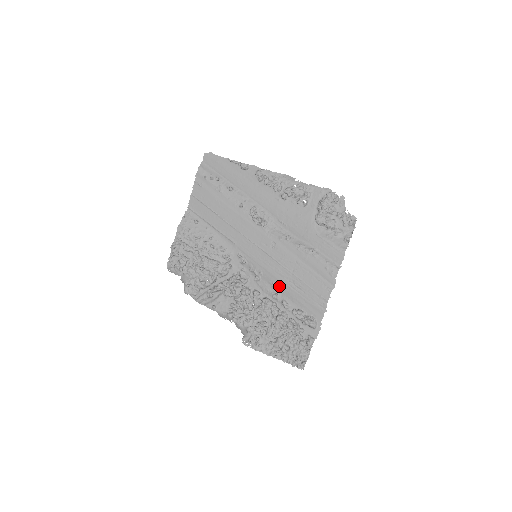
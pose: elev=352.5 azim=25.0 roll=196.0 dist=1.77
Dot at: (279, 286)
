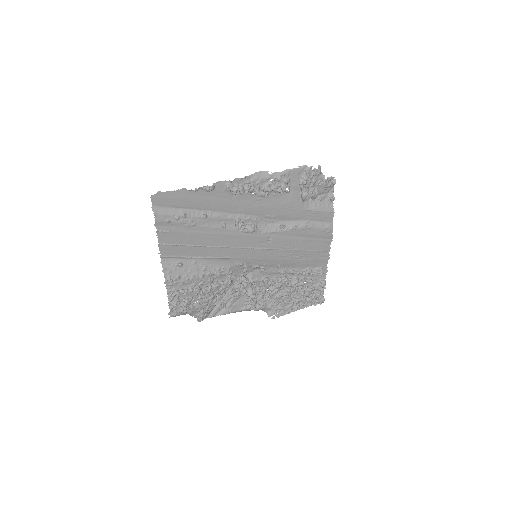
Dot at: (285, 264)
